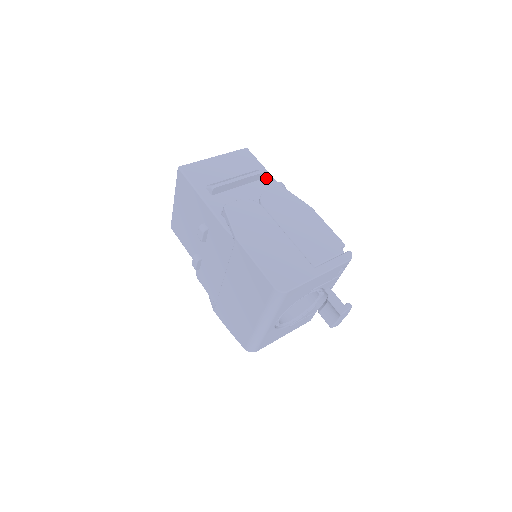
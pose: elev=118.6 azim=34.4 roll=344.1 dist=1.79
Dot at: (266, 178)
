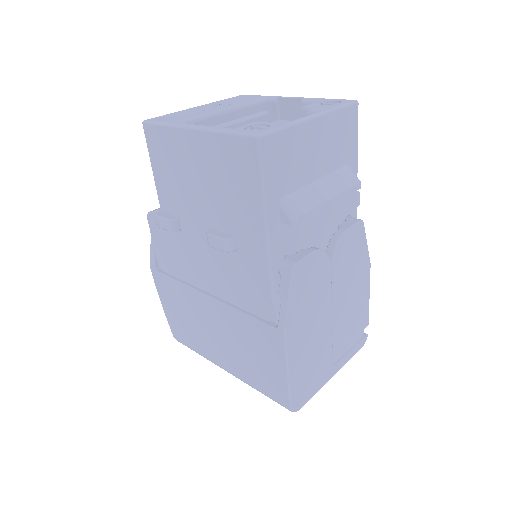
Dot at: occluded
